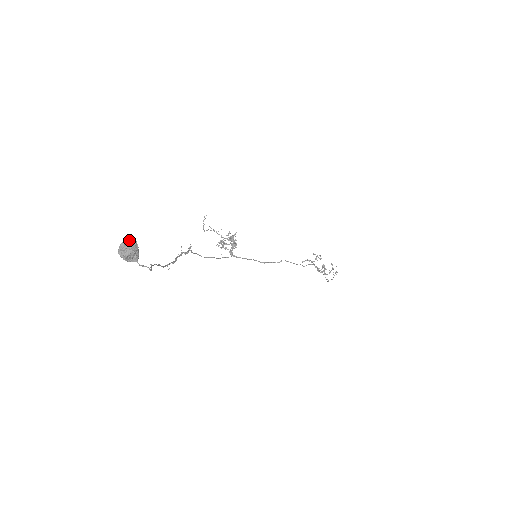
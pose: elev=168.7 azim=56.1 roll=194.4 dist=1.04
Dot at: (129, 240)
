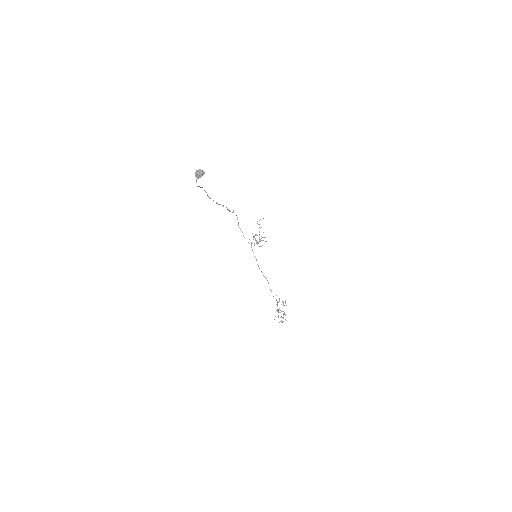
Dot at: (203, 171)
